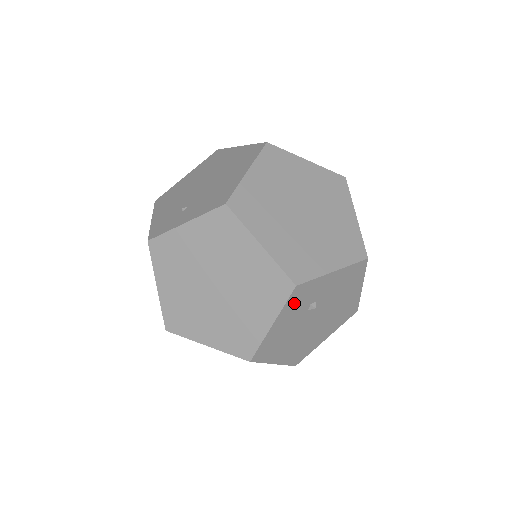
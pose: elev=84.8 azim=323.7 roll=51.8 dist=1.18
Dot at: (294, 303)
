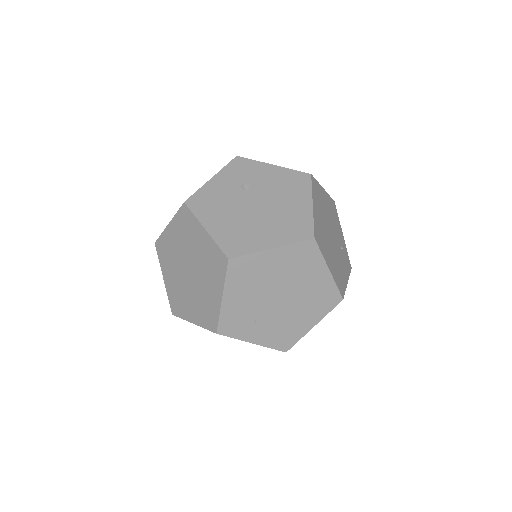
Dot at: occluded
